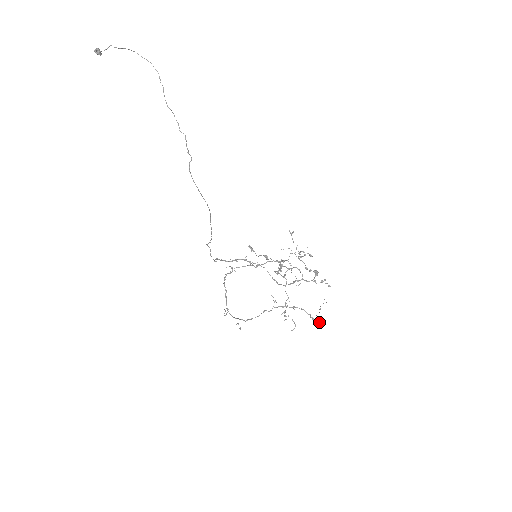
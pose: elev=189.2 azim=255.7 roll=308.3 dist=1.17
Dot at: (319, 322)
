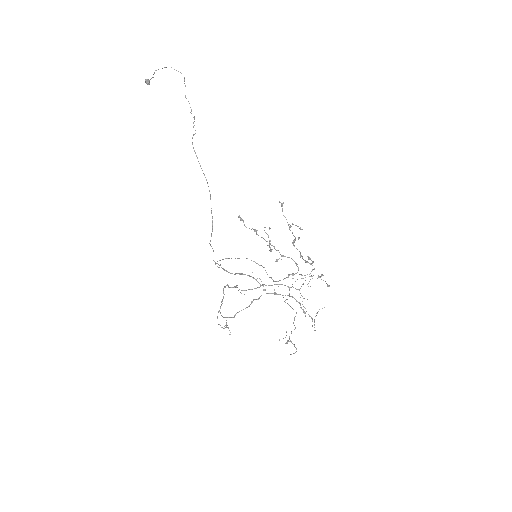
Dot at: (312, 319)
